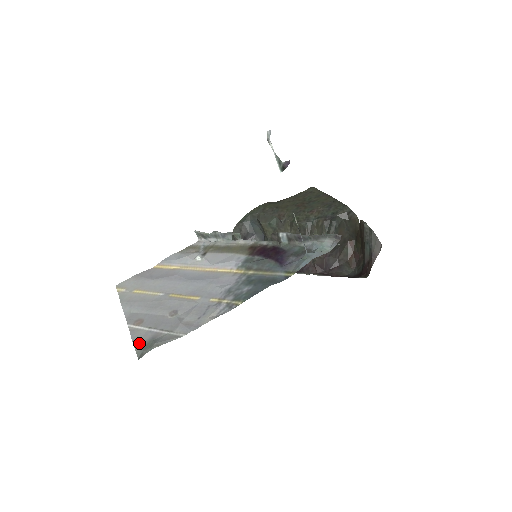
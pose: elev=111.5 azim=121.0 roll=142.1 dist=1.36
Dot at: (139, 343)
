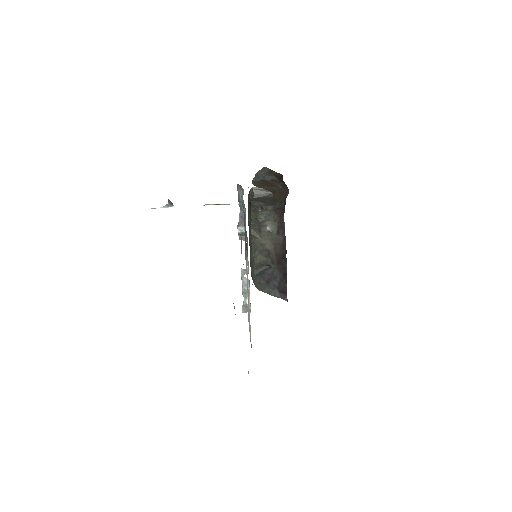
Dot at: occluded
